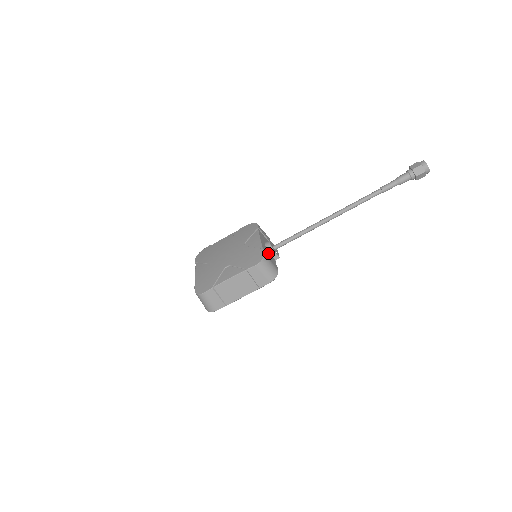
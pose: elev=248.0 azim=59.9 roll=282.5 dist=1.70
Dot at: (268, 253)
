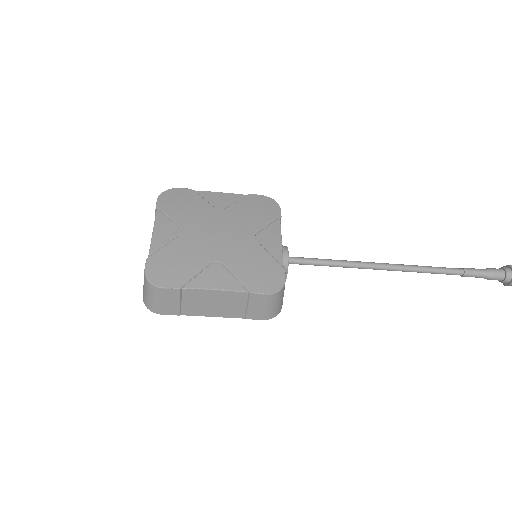
Dot at: occluded
